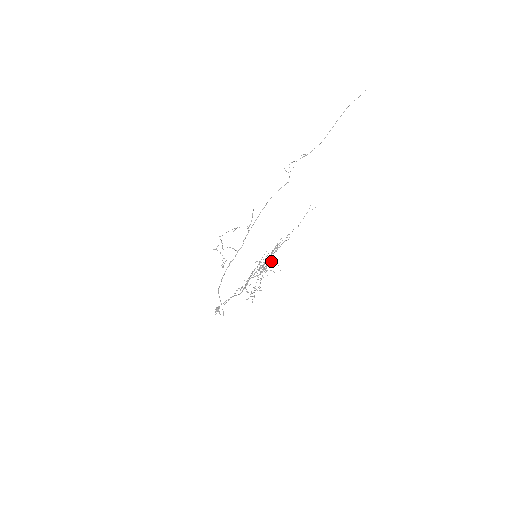
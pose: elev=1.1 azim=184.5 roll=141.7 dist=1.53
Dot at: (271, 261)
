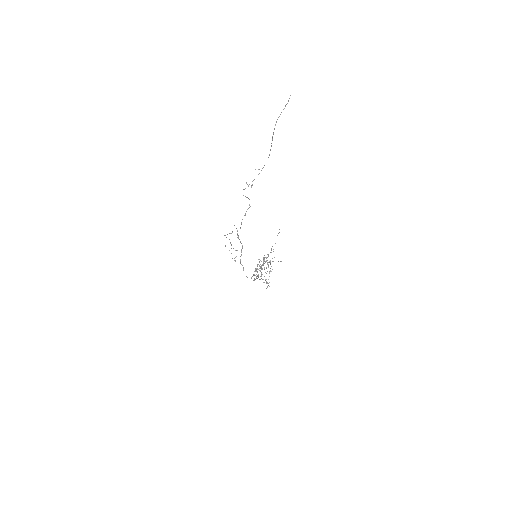
Dot at: (267, 264)
